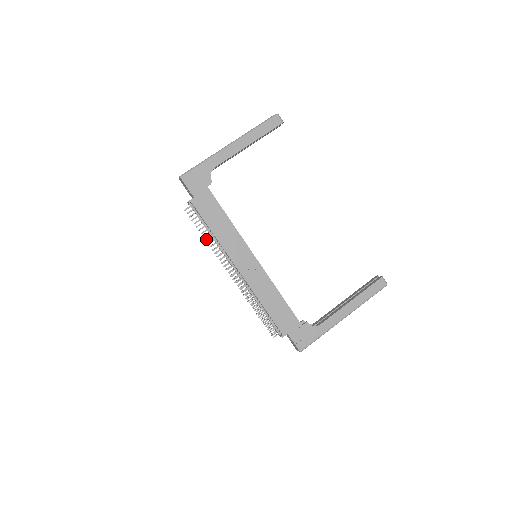
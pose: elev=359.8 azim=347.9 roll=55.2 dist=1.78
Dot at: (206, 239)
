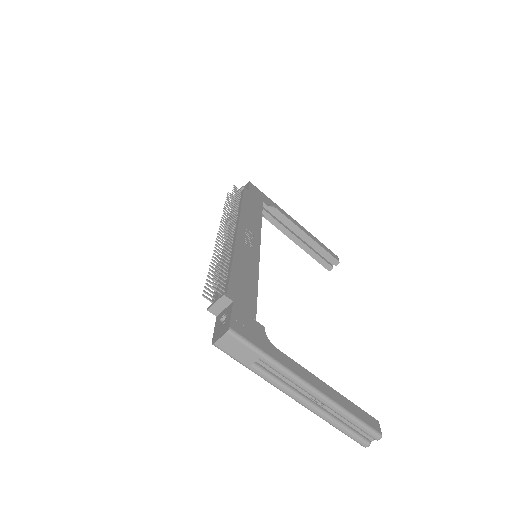
Dot at: (231, 202)
